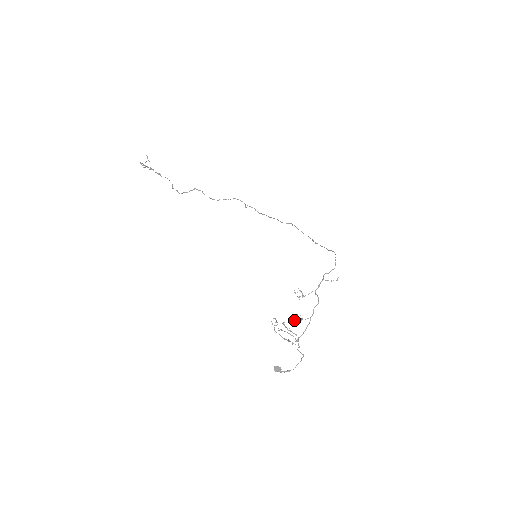
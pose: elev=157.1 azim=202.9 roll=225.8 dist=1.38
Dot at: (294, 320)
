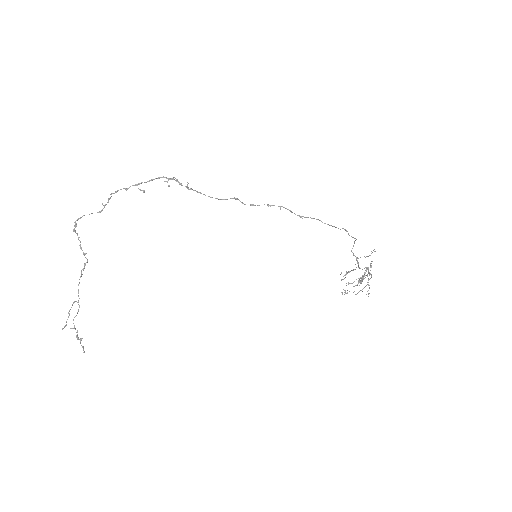
Dot at: occluded
